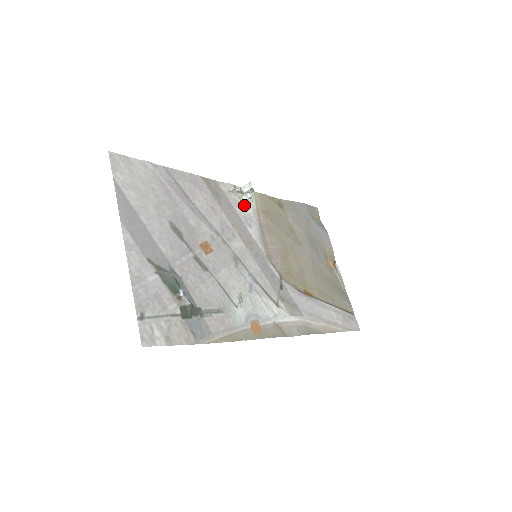
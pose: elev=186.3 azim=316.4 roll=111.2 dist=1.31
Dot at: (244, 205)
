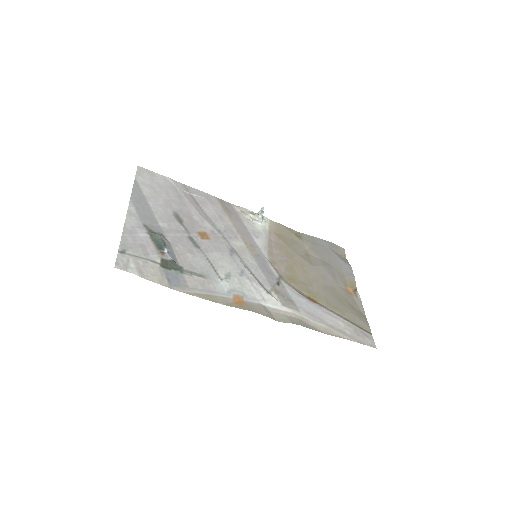
Dot at: (255, 224)
